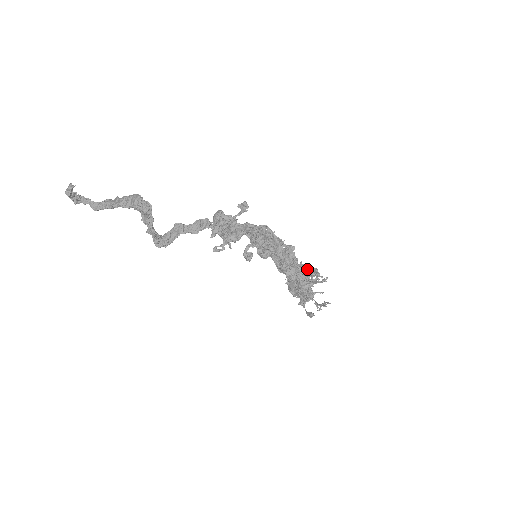
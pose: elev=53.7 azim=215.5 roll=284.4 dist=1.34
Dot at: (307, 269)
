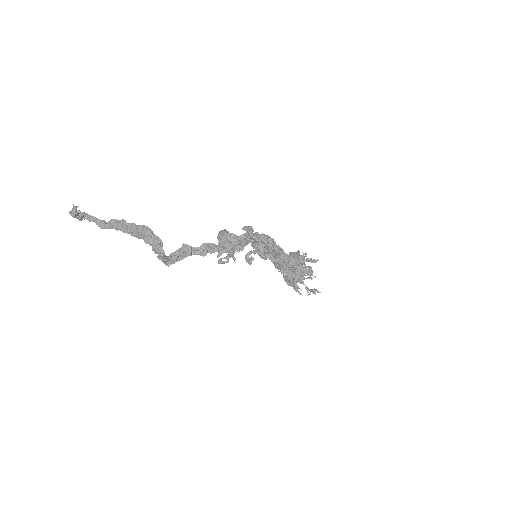
Dot at: (302, 267)
